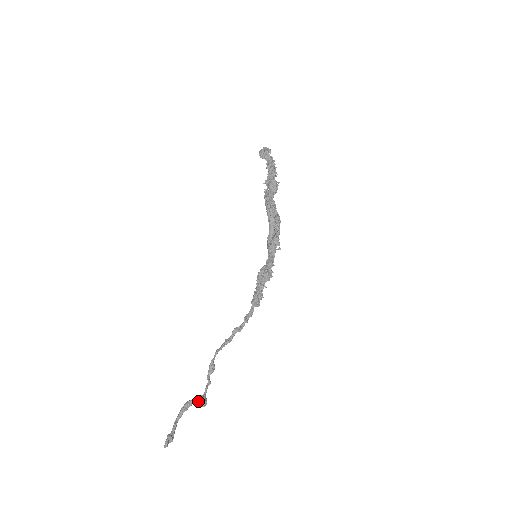
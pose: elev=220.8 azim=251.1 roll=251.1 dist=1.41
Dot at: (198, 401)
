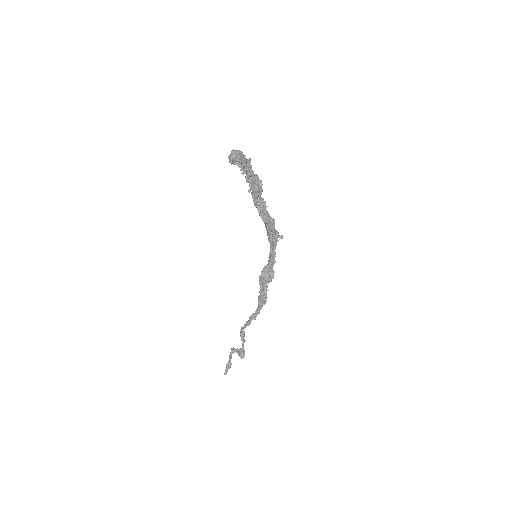
Dot at: (239, 353)
